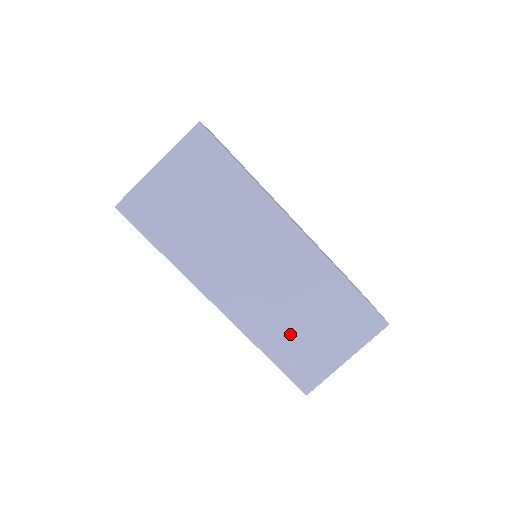
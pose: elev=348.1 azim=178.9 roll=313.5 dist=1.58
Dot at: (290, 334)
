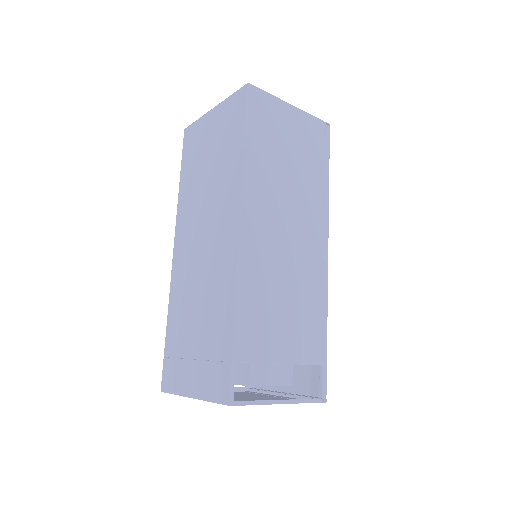
Dot at: (184, 324)
